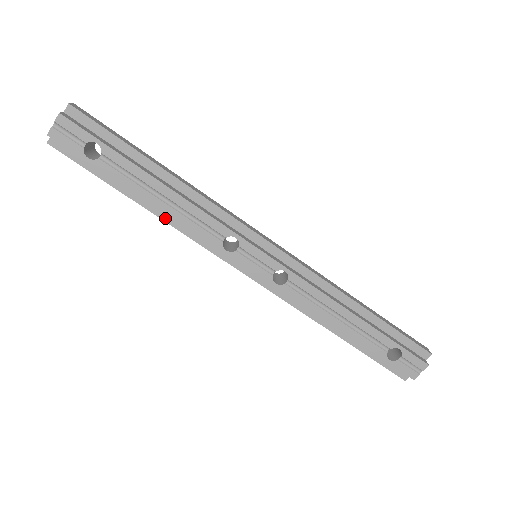
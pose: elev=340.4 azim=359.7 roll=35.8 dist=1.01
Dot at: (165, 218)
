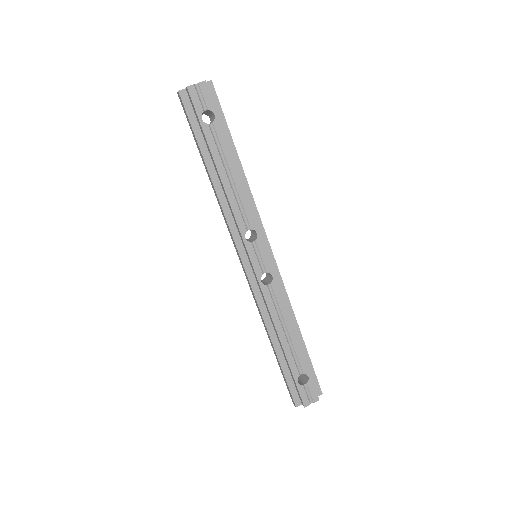
Dot at: (218, 191)
